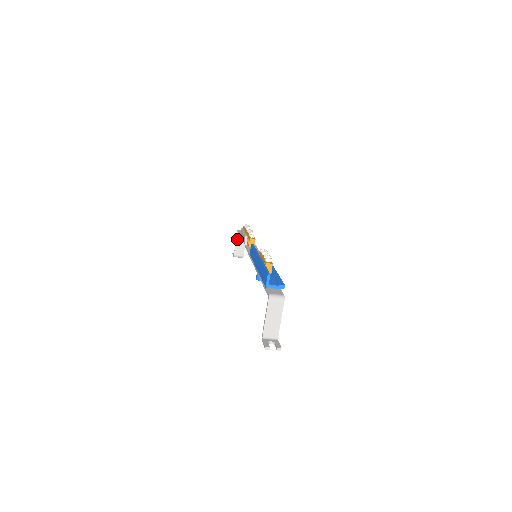
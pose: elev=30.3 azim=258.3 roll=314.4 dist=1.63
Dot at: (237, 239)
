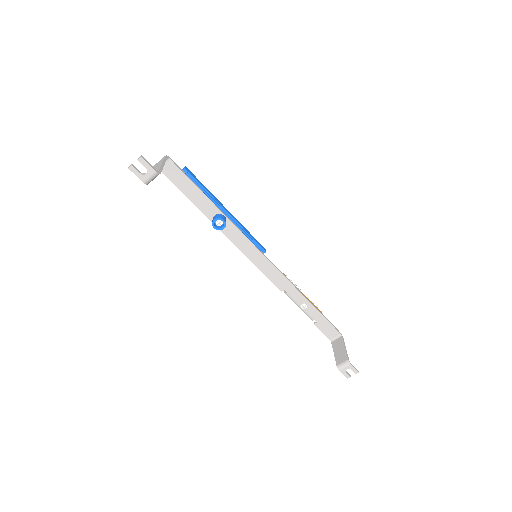
Dot at: (334, 349)
